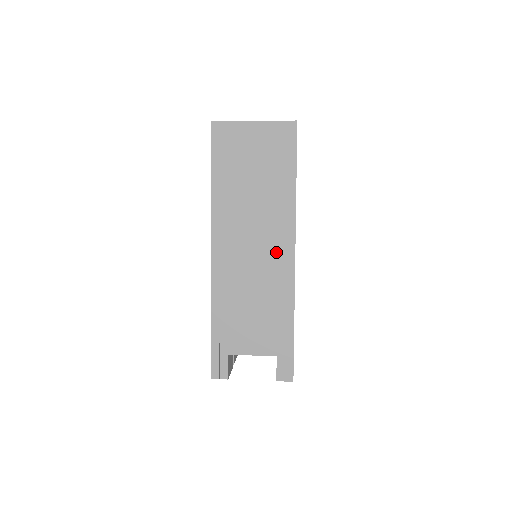
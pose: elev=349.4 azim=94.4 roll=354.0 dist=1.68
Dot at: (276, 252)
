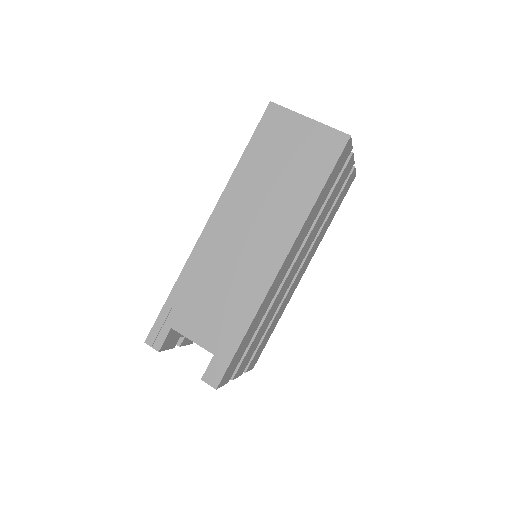
Dot at: (266, 252)
